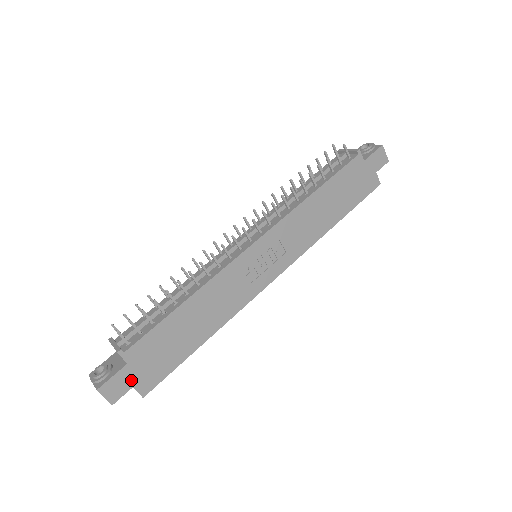
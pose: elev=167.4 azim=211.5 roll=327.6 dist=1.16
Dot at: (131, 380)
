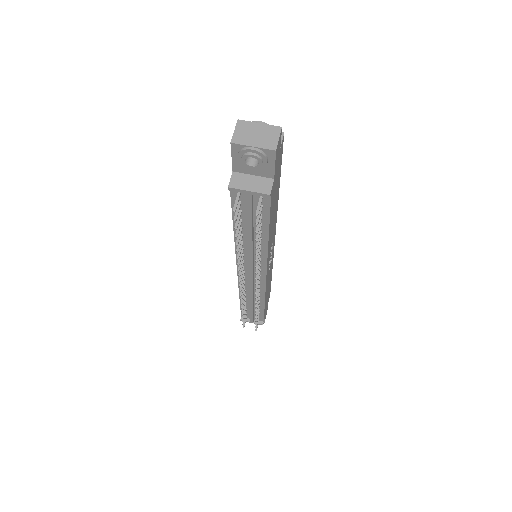
Dot at: (267, 307)
